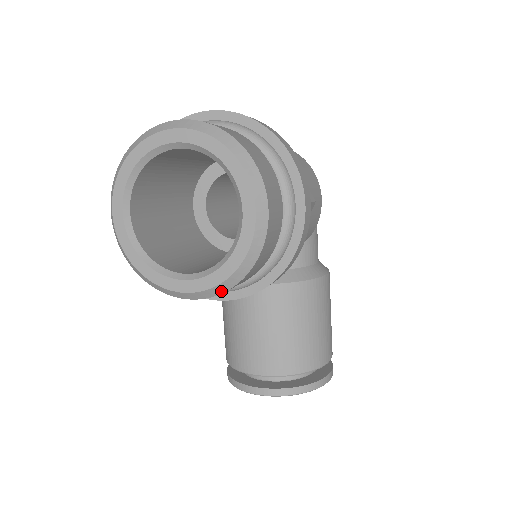
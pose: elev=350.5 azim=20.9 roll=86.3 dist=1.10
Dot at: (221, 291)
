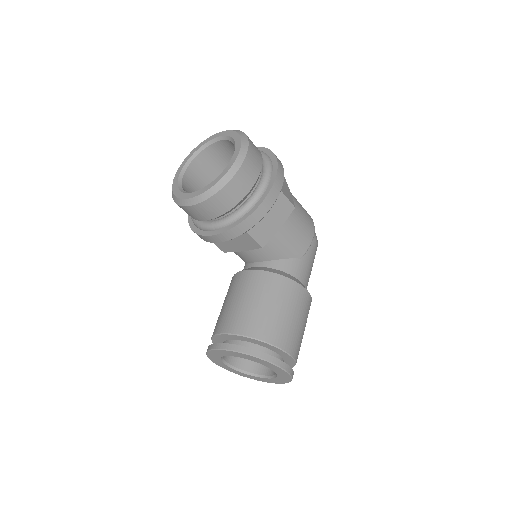
Dot at: (207, 197)
